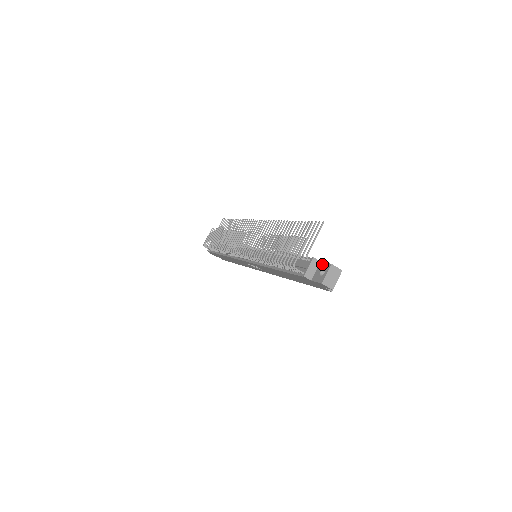
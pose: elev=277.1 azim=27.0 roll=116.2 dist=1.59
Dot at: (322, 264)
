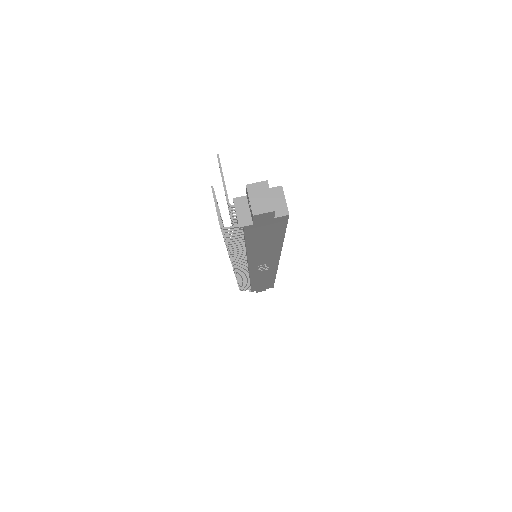
Dot at: (246, 196)
